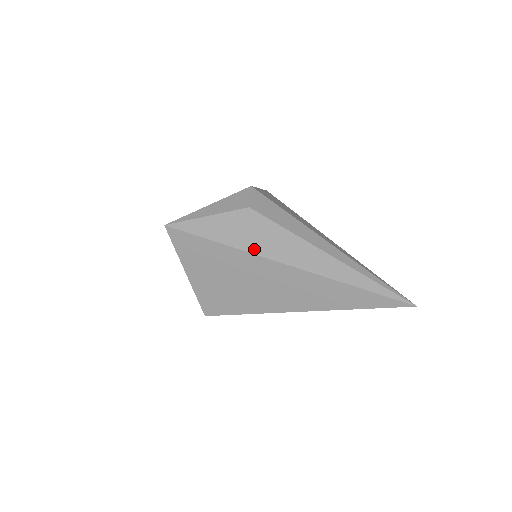
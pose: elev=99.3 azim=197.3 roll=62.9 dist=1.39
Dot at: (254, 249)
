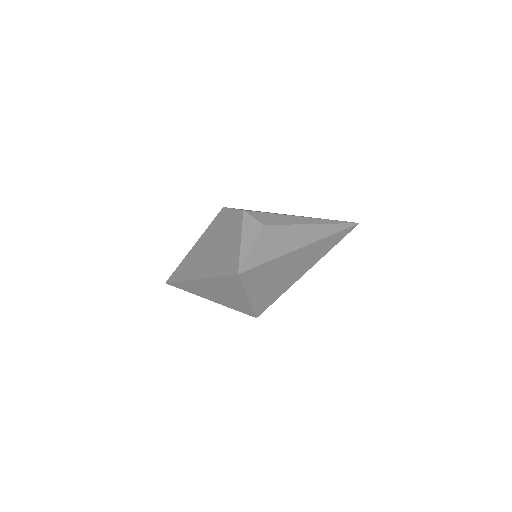
Dot at: (287, 250)
